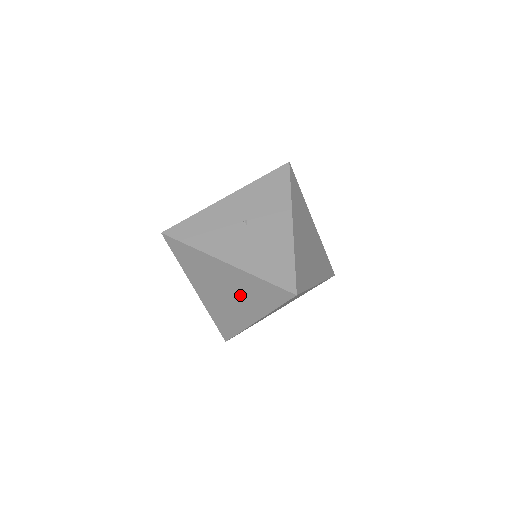
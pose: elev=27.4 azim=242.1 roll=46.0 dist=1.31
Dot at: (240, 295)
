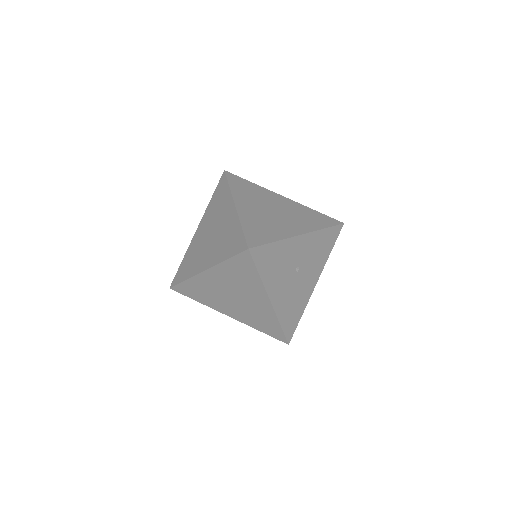
Dot at: (245, 308)
